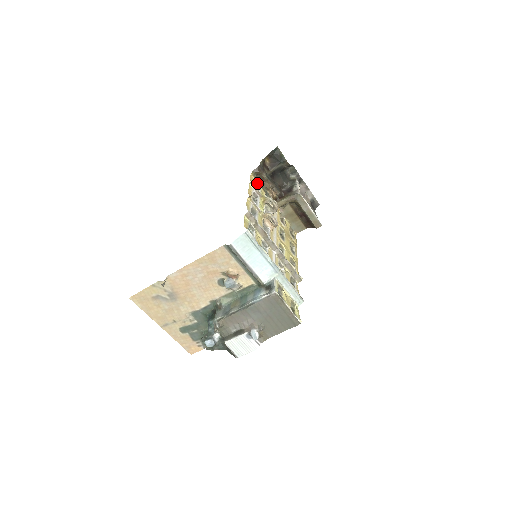
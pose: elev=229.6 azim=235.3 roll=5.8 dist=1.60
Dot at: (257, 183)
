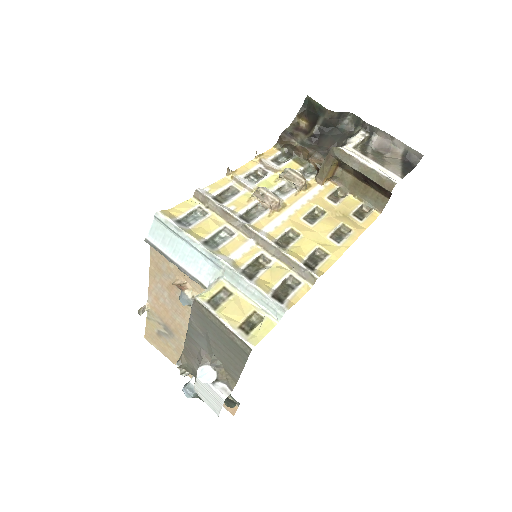
Dot at: (290, 157)
